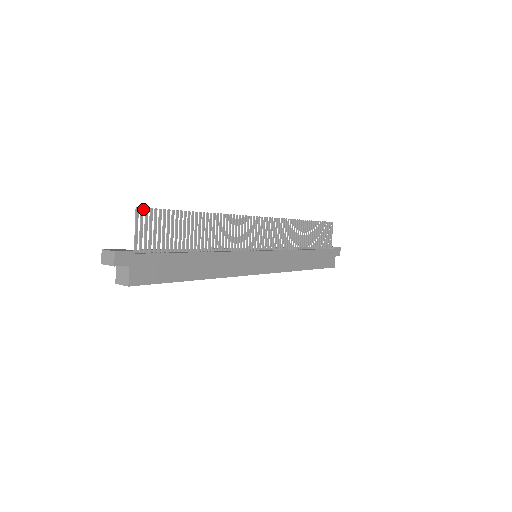
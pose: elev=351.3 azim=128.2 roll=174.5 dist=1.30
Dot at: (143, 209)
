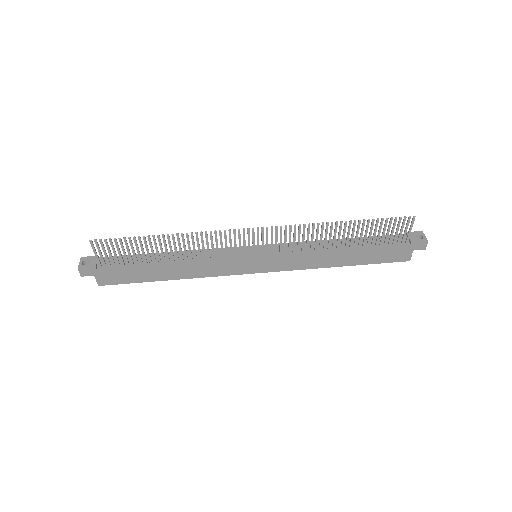
Dot at: (96, 241)
